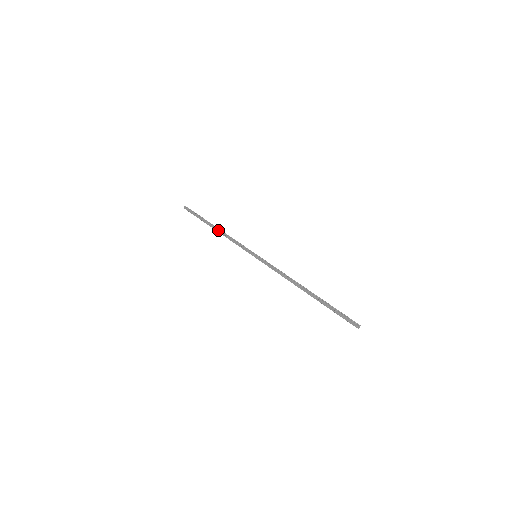
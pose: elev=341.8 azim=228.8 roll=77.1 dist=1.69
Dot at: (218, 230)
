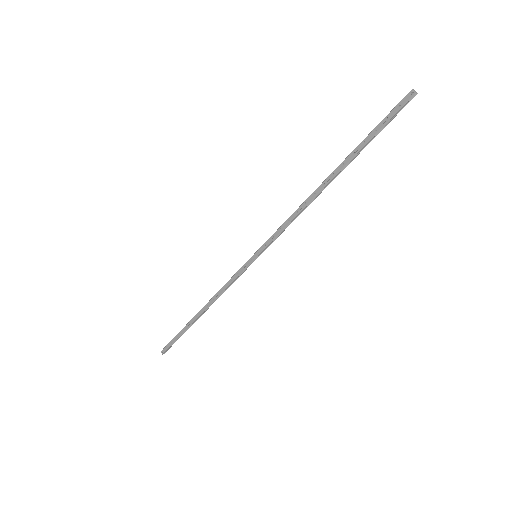
Dot at: (204, 307)
